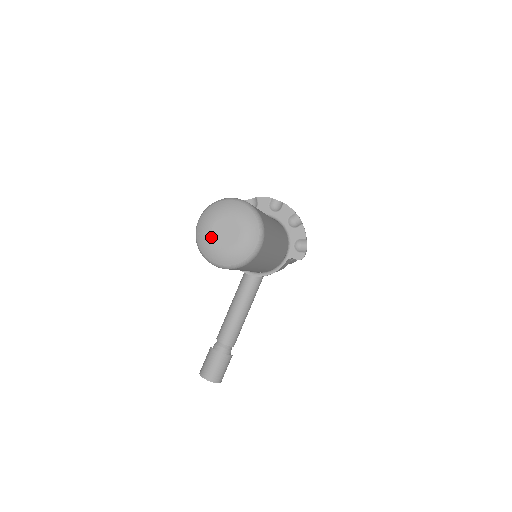
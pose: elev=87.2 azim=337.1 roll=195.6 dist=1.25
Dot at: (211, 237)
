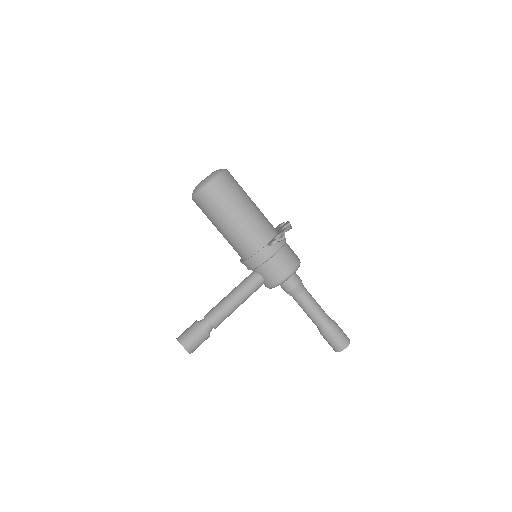
Dot at: occluded
